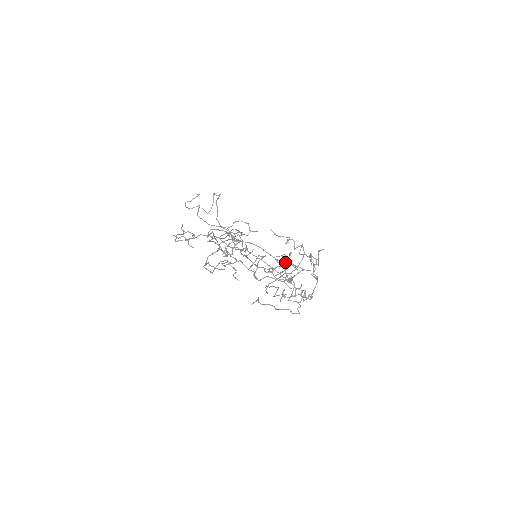
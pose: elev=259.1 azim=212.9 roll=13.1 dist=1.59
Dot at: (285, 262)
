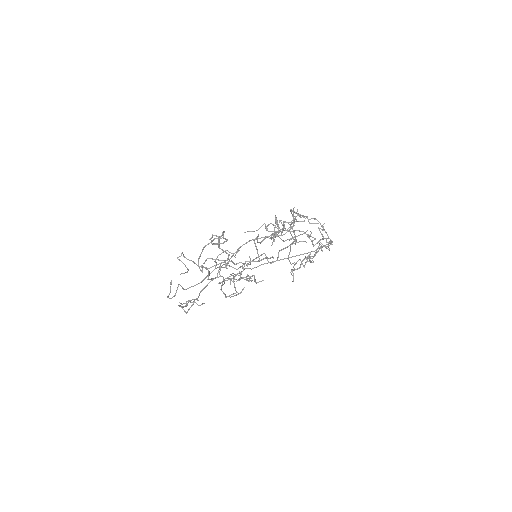
Dot at: (276, 219)
